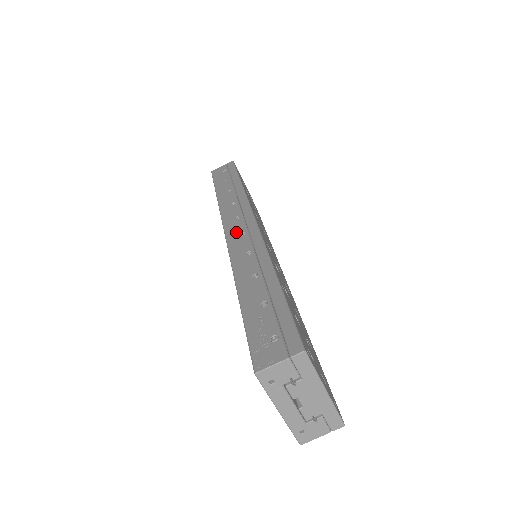
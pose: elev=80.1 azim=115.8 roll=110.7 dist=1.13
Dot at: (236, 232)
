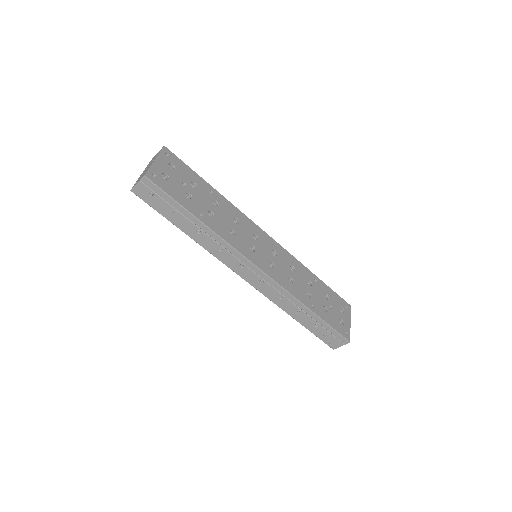
Dot at: (254, 280)
